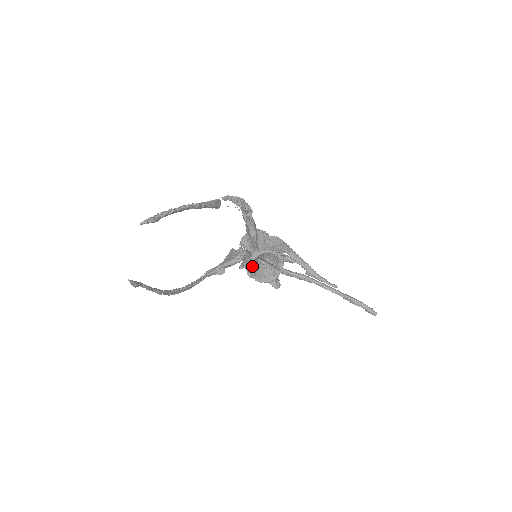
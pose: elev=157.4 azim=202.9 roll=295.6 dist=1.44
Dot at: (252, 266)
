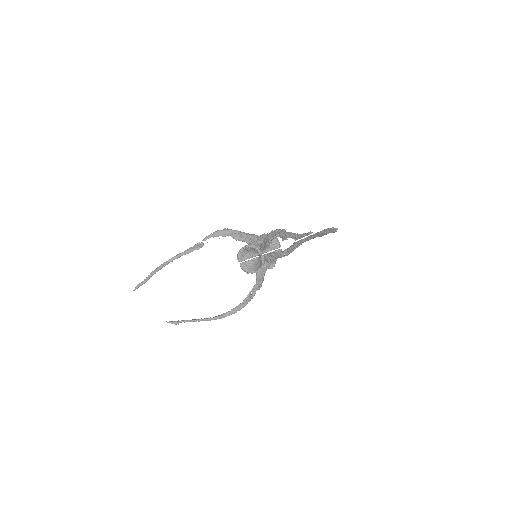
Dot at: (248, 265)
